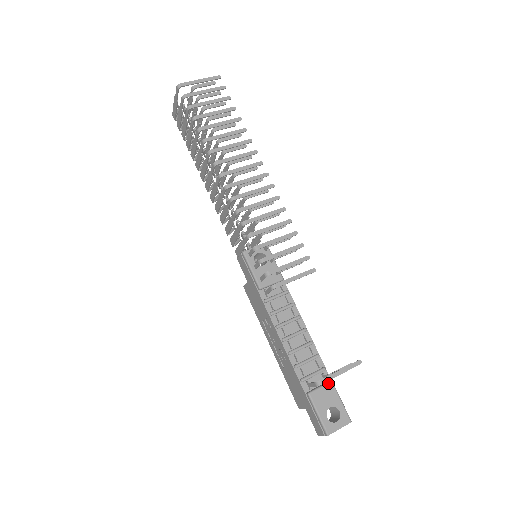
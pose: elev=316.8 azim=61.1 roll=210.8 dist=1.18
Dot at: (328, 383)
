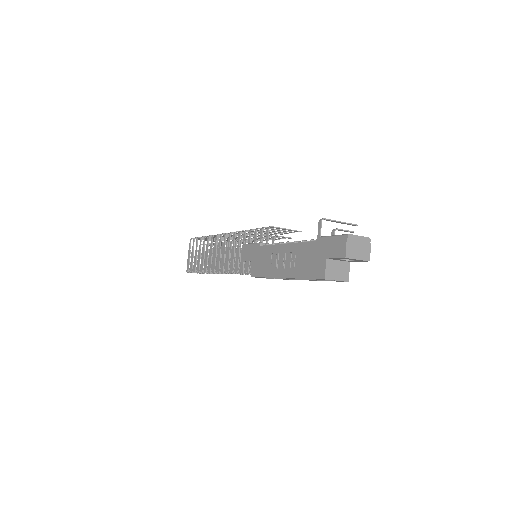
Dot at: occluded
